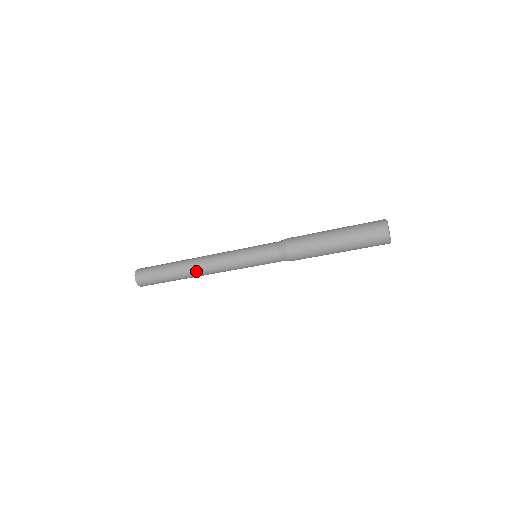
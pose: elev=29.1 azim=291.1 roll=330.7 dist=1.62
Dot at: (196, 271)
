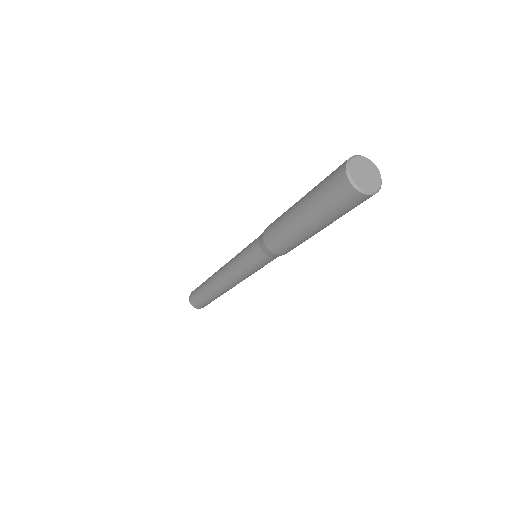
Dot at: (216, 285)
